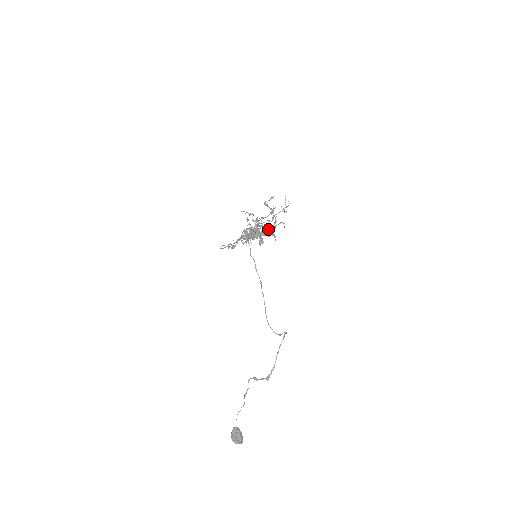
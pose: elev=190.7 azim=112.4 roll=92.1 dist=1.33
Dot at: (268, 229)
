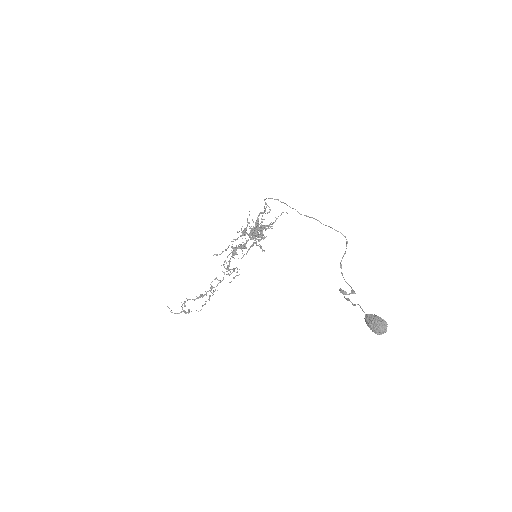
Dot at: (269, 224)
